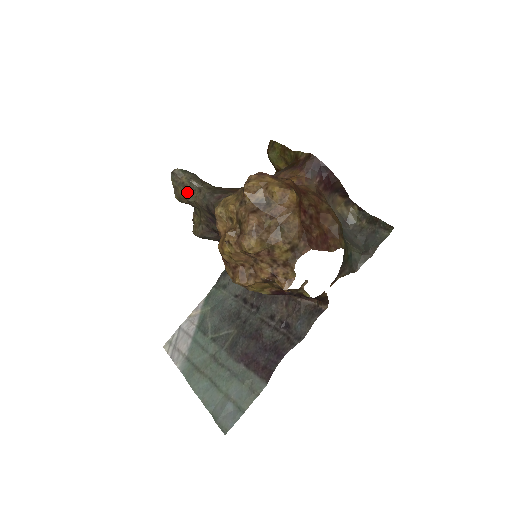
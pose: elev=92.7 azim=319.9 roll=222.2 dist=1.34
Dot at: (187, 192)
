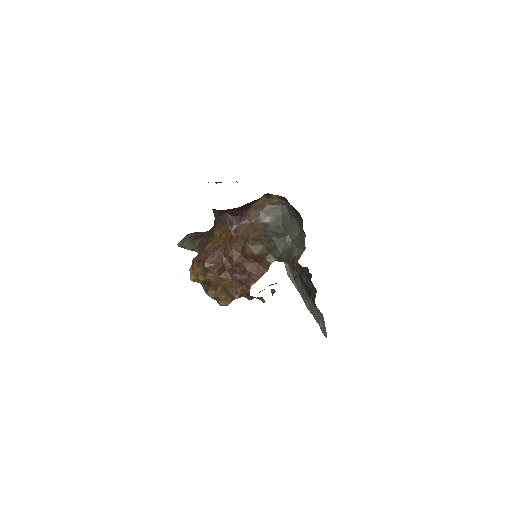
Dot at: occluded
